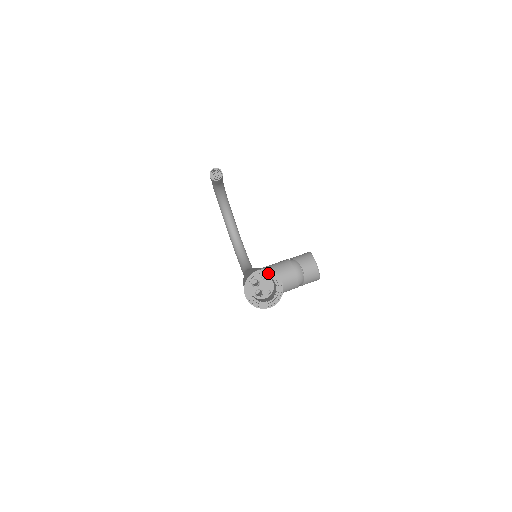
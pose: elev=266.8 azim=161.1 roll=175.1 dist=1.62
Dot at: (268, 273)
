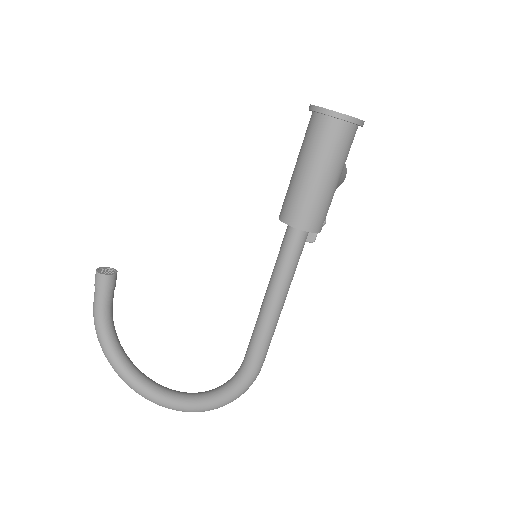
Dot at: occluded
